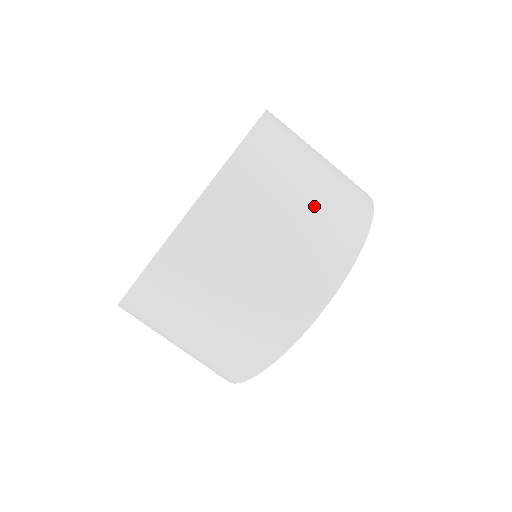
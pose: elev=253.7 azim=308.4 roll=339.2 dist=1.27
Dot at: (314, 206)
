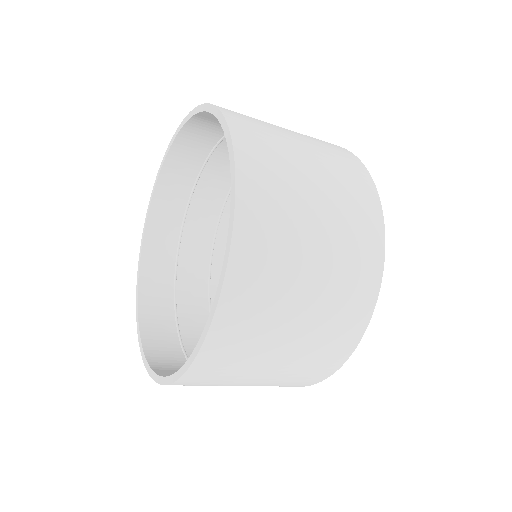
Dot at: (286, 365)
